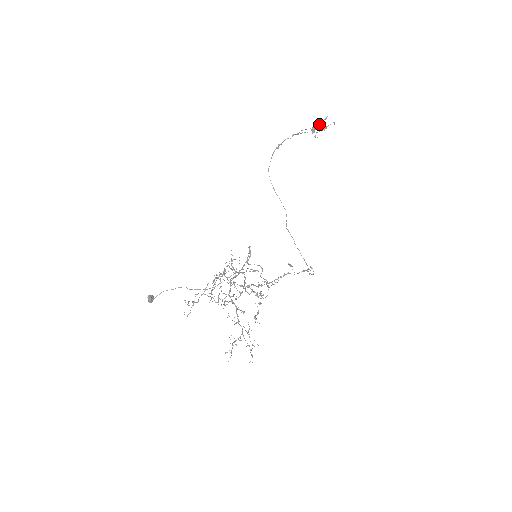
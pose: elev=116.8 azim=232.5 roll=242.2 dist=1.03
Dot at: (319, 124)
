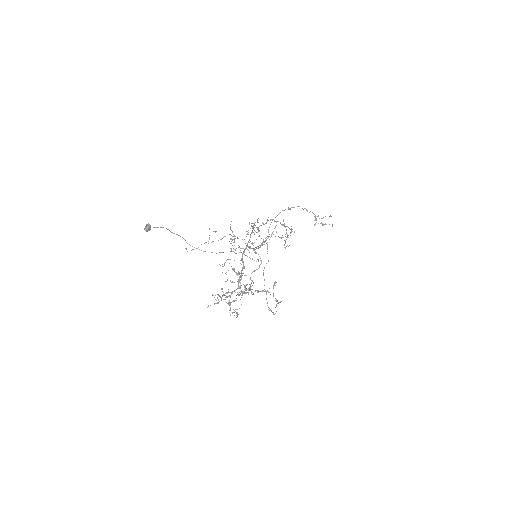
Dot at: occluded
